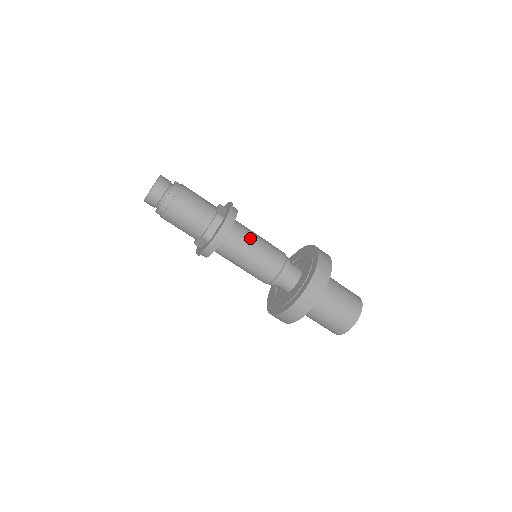
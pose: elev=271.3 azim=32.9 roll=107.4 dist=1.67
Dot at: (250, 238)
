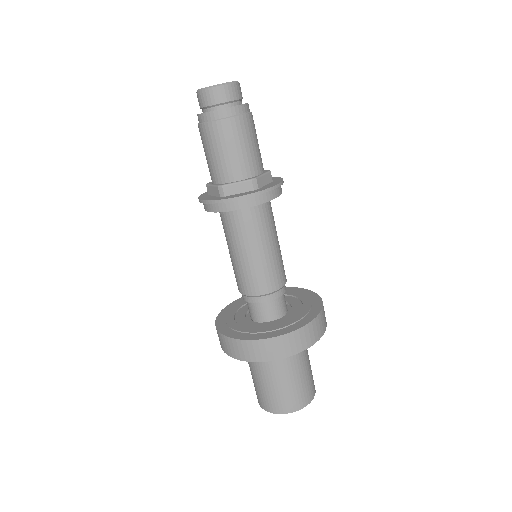
Dot at: (266, 234)
